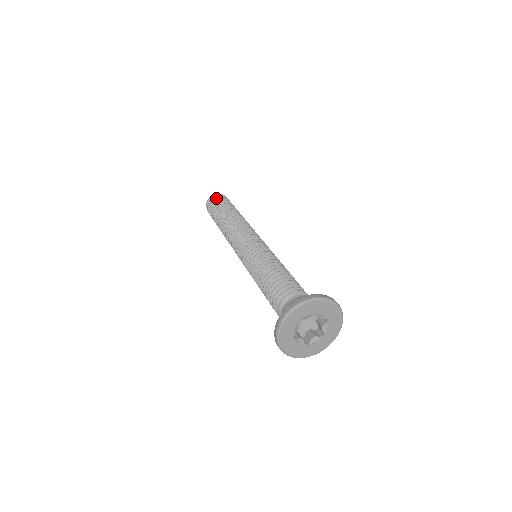
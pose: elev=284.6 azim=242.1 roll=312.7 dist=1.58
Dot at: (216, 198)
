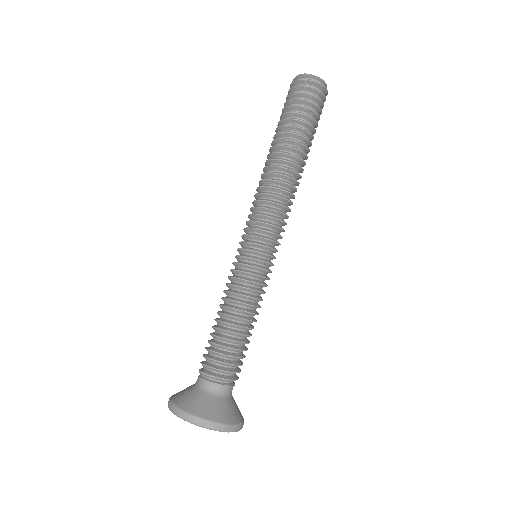
Dot at: (309, 94)
